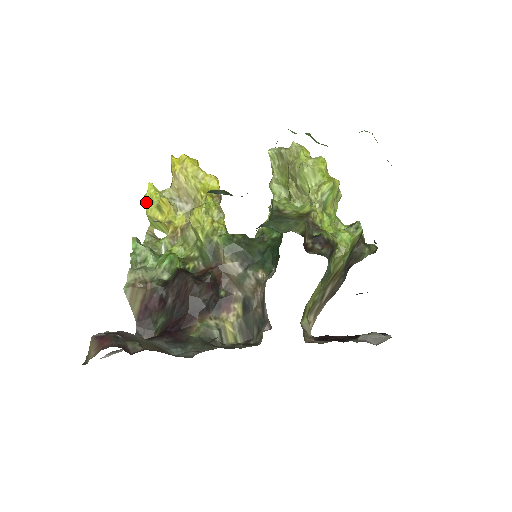
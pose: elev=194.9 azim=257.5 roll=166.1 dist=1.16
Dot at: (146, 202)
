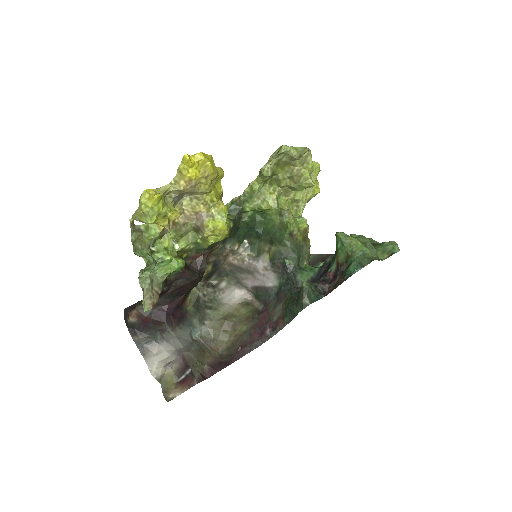
Dot at: (152, 216)
